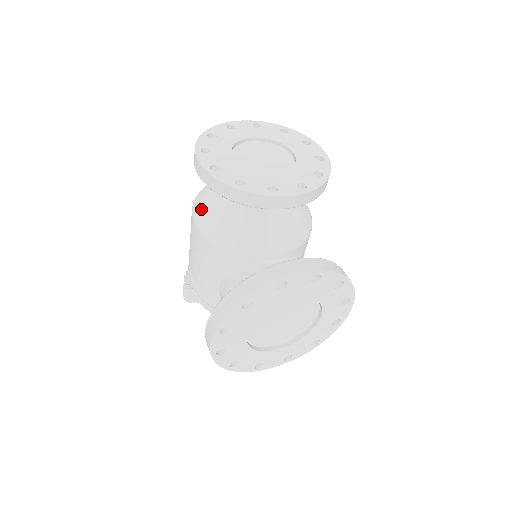
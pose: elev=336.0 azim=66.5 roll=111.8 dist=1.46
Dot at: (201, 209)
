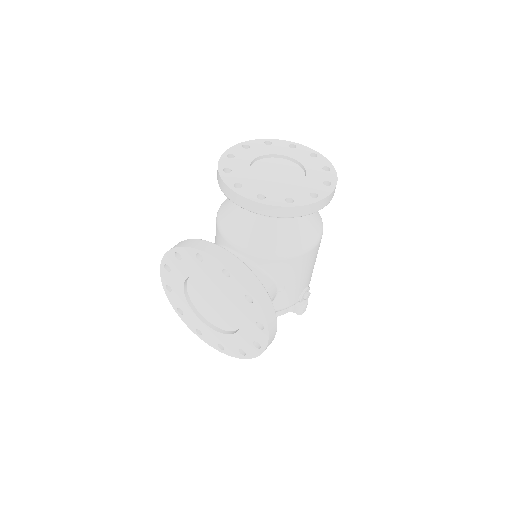
Dot at: occluded
